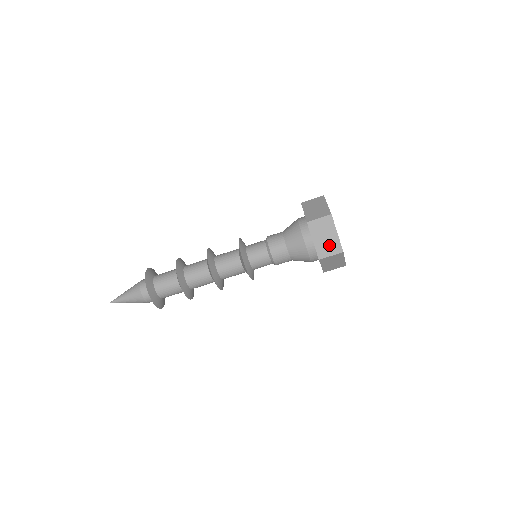
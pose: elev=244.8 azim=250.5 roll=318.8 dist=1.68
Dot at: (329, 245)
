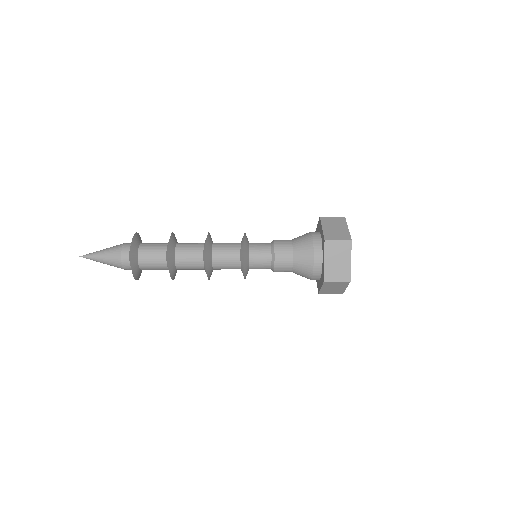
Dot at: (334, 291)
